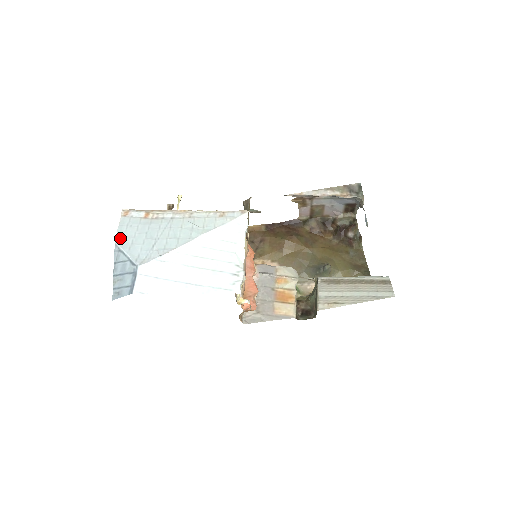
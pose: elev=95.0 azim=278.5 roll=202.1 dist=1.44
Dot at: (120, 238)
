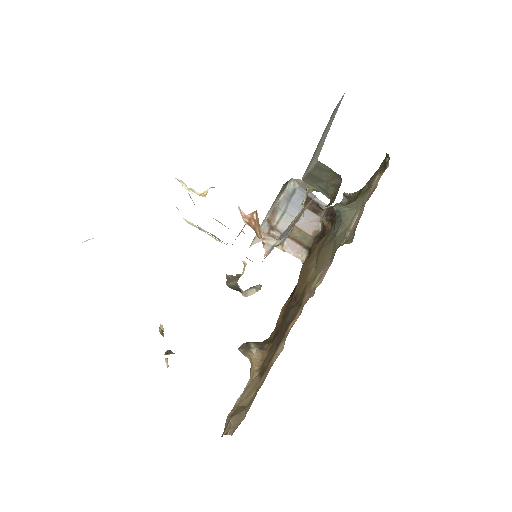
Dot at: occluded
